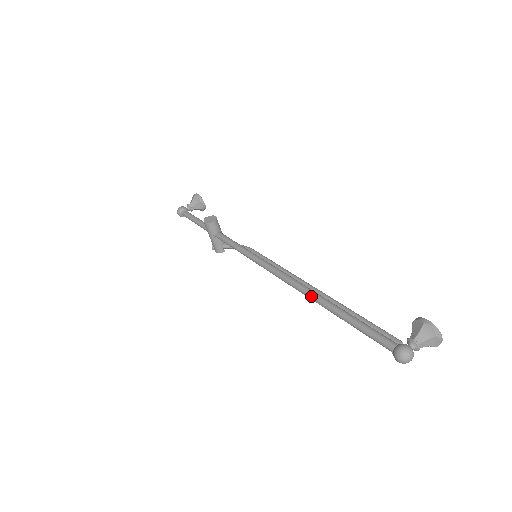
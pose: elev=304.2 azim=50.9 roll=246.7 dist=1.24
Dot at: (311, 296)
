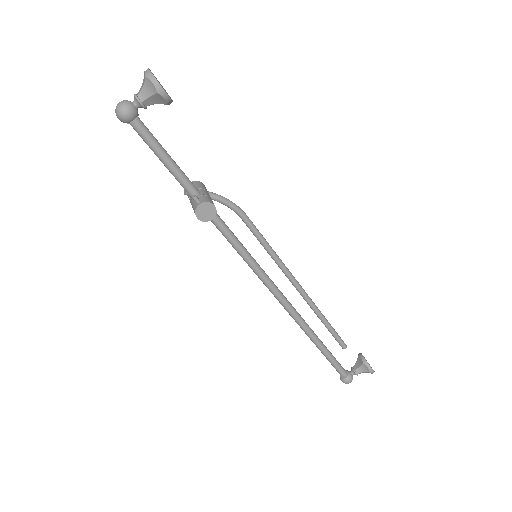
Dot at: (304, 331)
